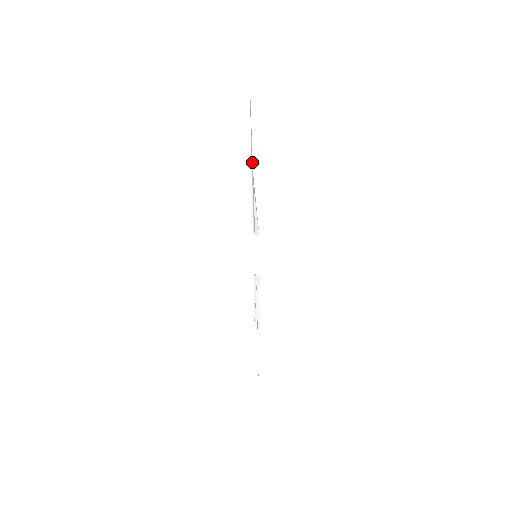
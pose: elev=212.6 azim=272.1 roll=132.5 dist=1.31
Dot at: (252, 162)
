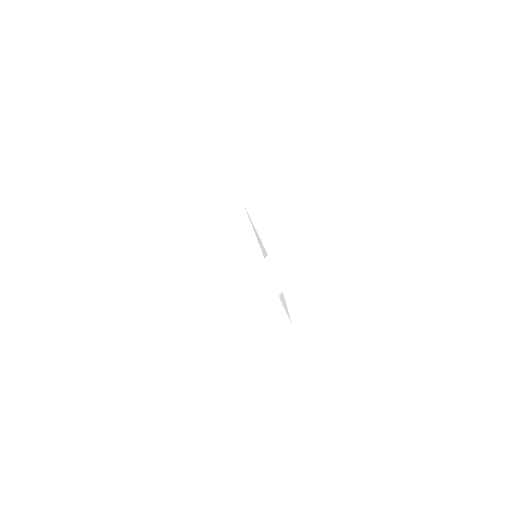
Dot at: occluded
